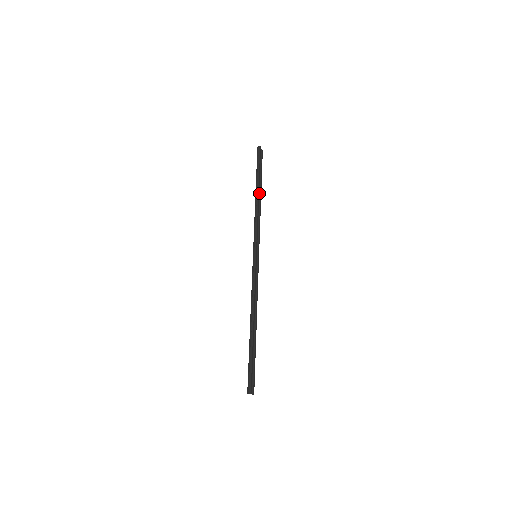
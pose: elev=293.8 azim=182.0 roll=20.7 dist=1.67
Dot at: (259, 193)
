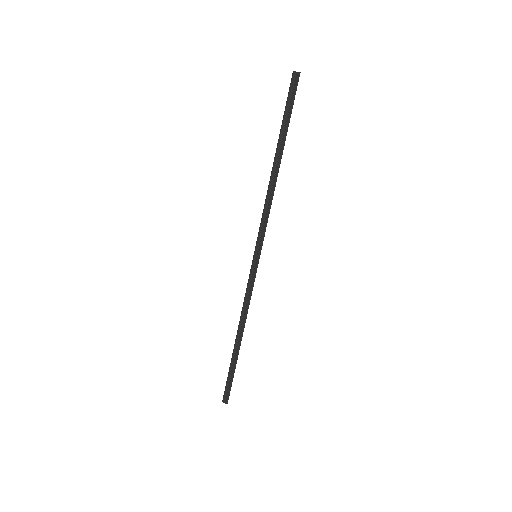
Dot at: (277, 159)
